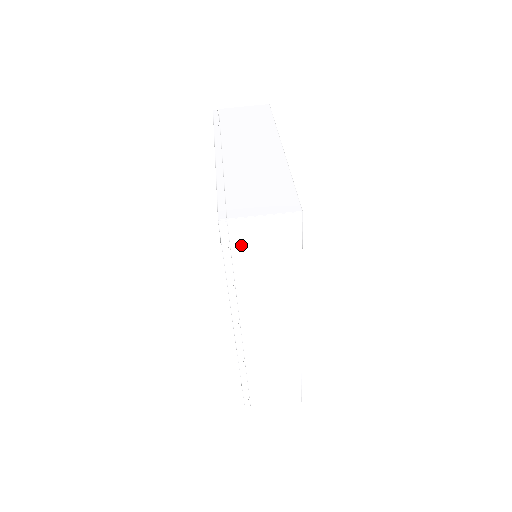
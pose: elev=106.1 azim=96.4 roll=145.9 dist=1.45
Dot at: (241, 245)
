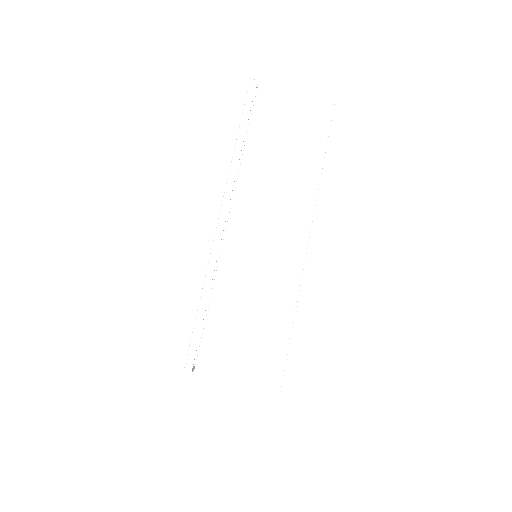
Dot at: occluded
